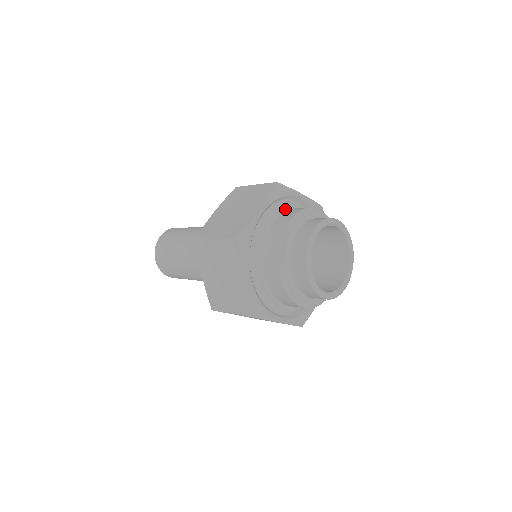
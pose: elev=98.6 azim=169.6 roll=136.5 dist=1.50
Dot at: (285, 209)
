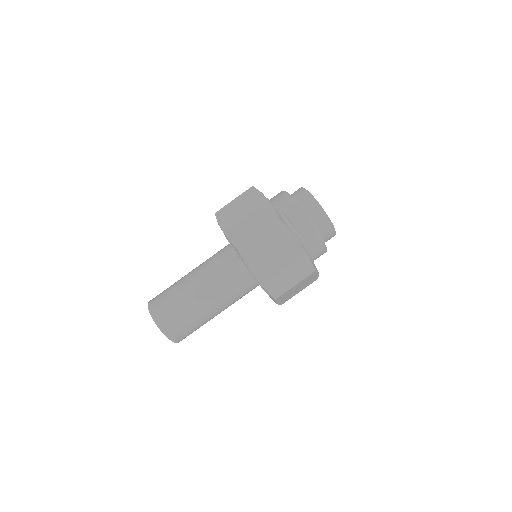
Dot at: occluded
